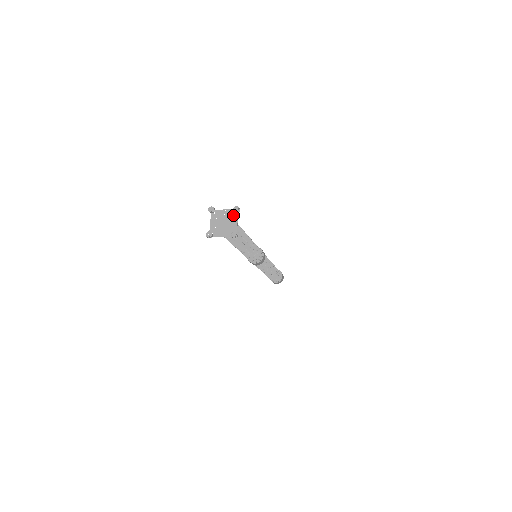
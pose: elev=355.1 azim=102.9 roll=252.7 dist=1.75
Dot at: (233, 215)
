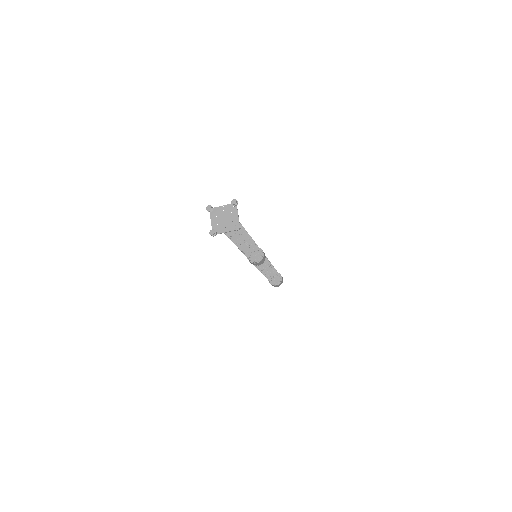
Dot at: (232, 209)
